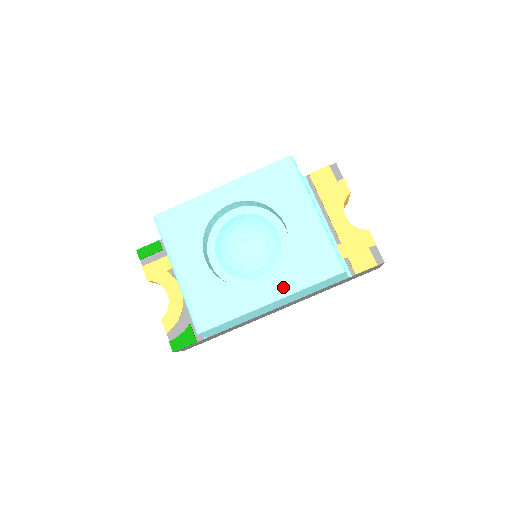
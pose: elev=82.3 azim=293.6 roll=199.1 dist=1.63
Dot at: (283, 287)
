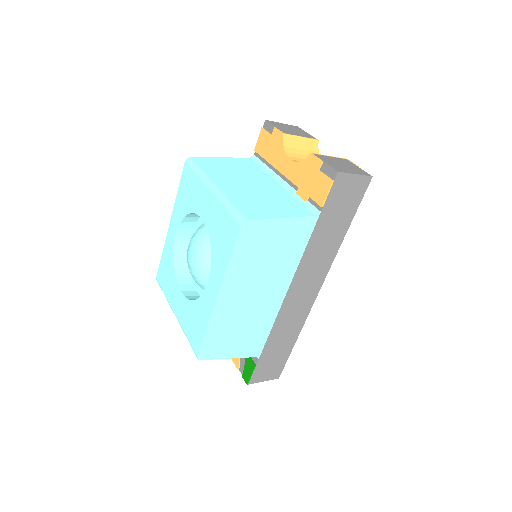
Dot at: (218, 275)
